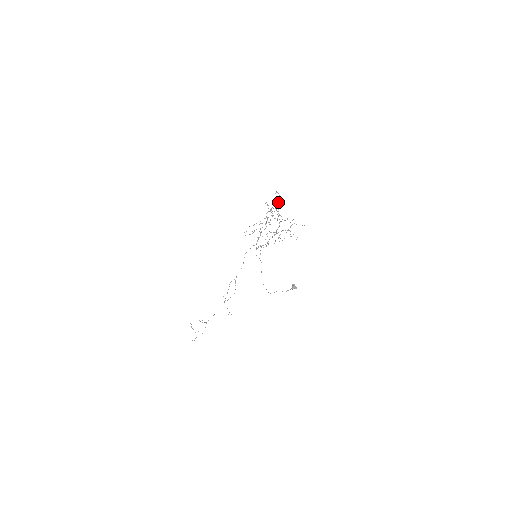
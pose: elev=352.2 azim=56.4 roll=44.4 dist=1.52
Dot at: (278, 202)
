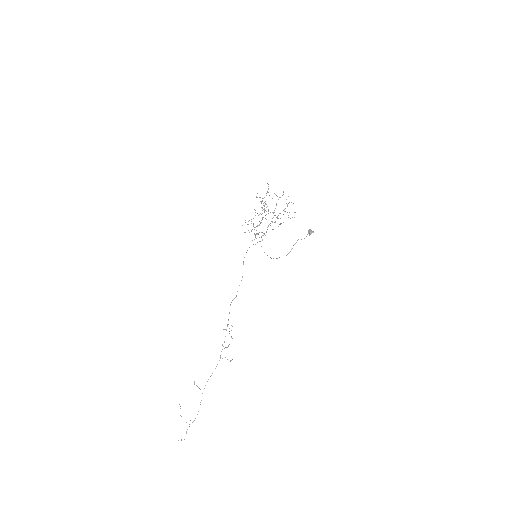
Dot at: occluded
